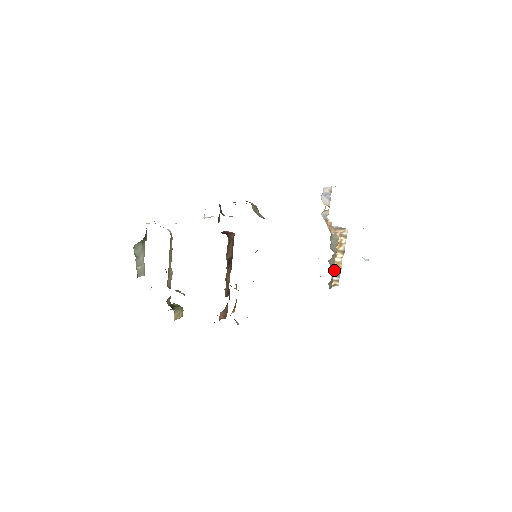
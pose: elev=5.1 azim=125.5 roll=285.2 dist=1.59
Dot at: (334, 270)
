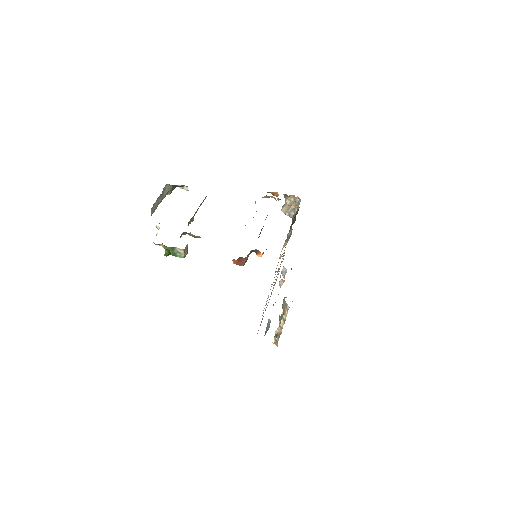
Dot at: (278, 330)
